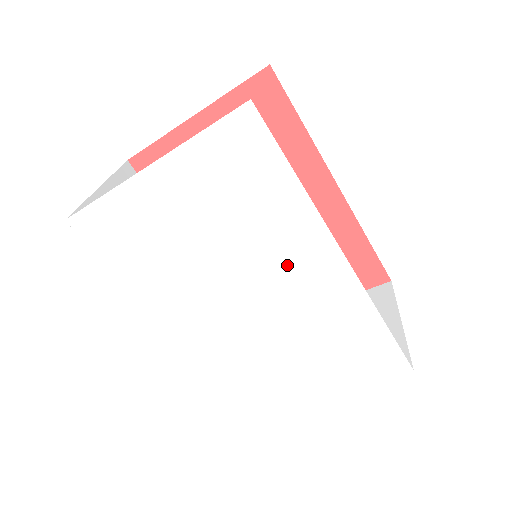
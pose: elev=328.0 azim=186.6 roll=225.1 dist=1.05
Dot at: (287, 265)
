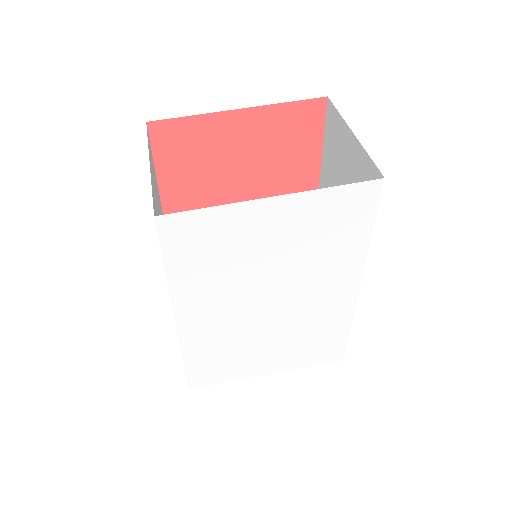
Dot at: (319, 288)
